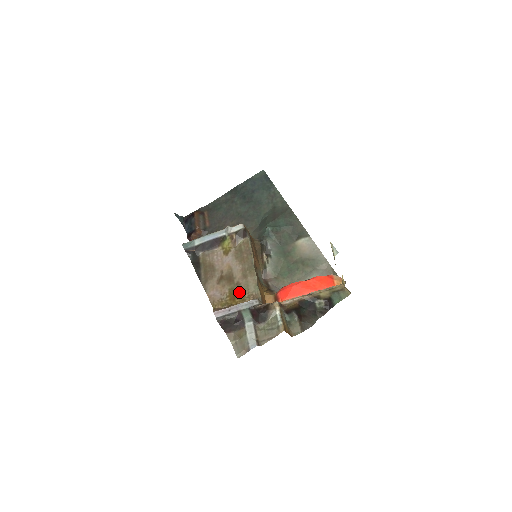
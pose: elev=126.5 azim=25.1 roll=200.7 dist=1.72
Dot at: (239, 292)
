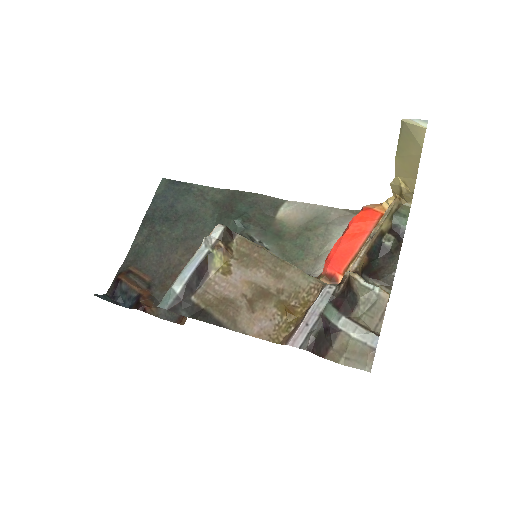
Dot at: (291, 299)
